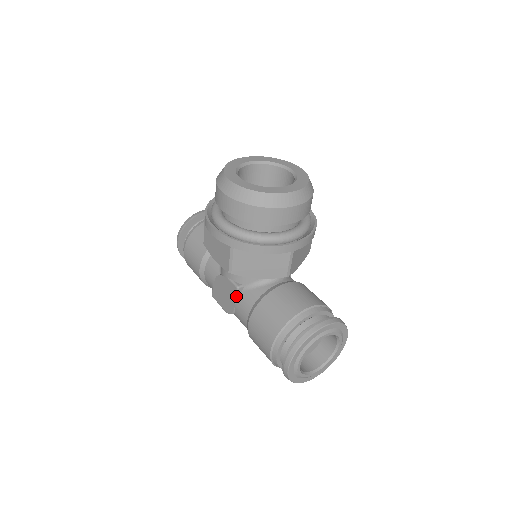
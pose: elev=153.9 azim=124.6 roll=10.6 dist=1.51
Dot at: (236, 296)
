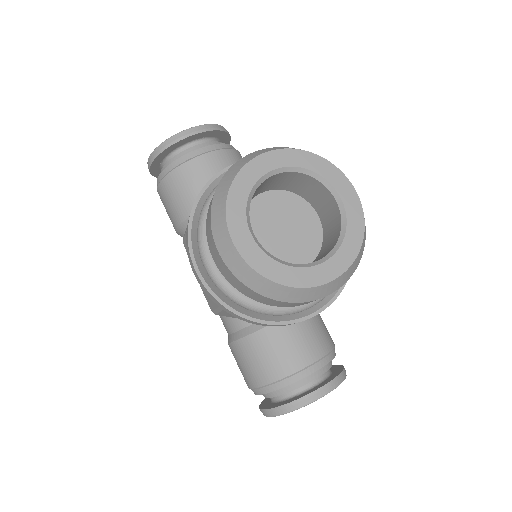
Dot at: occluded
